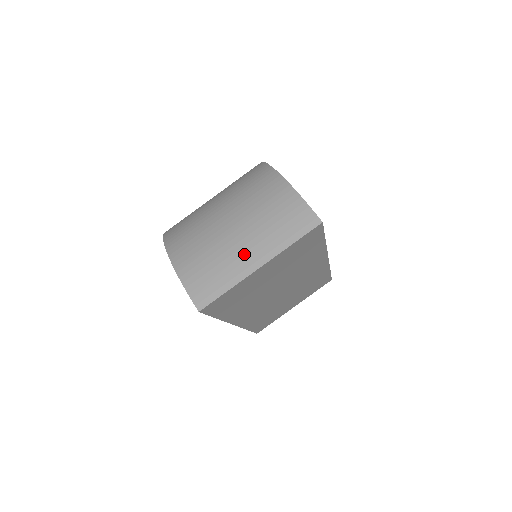
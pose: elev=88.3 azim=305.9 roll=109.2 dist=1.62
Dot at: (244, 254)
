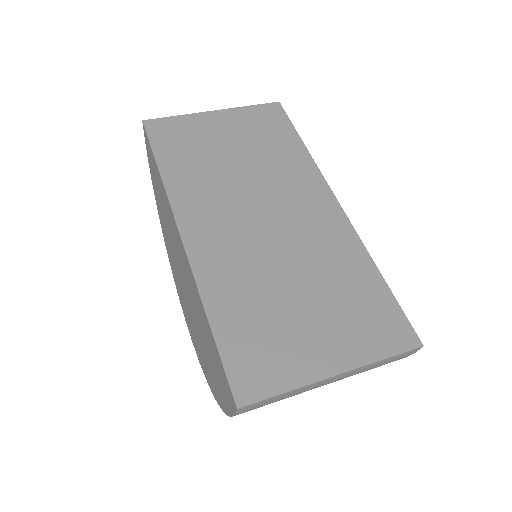
Dot at: occluded
